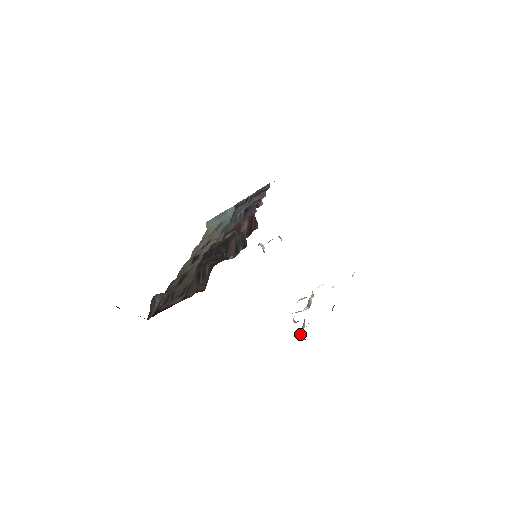
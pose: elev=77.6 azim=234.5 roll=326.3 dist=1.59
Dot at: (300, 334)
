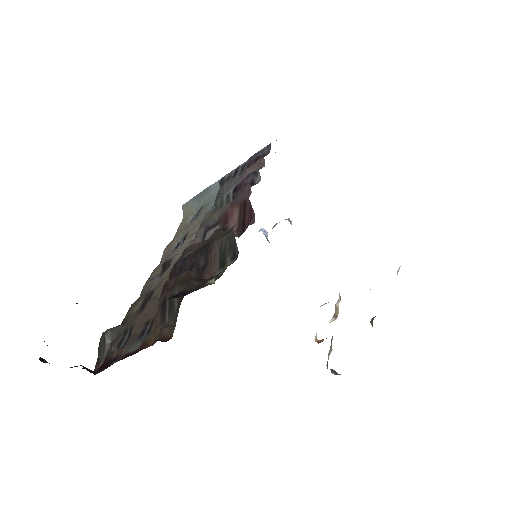
Dot at: (327, 363)
